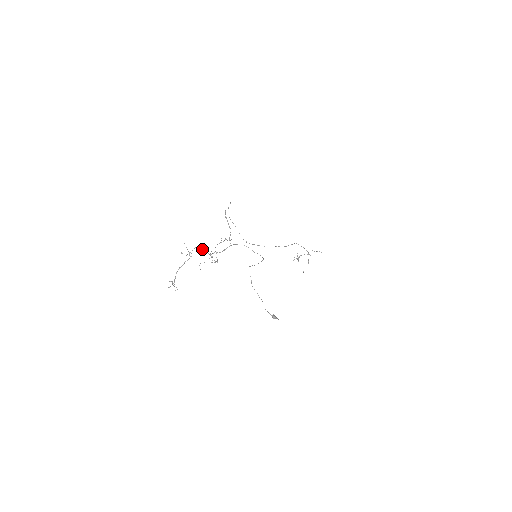
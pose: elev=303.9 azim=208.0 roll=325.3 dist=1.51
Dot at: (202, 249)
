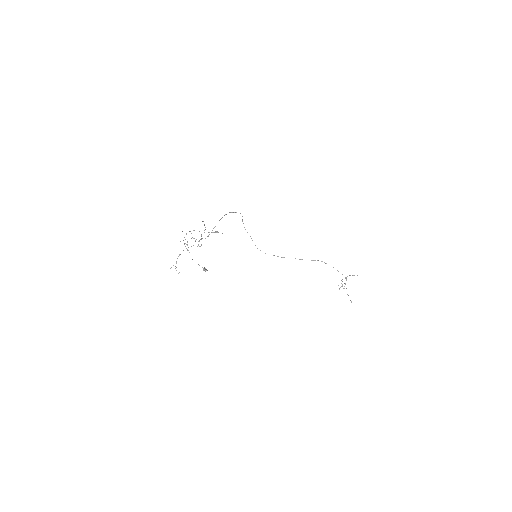
Dot at: occluded
